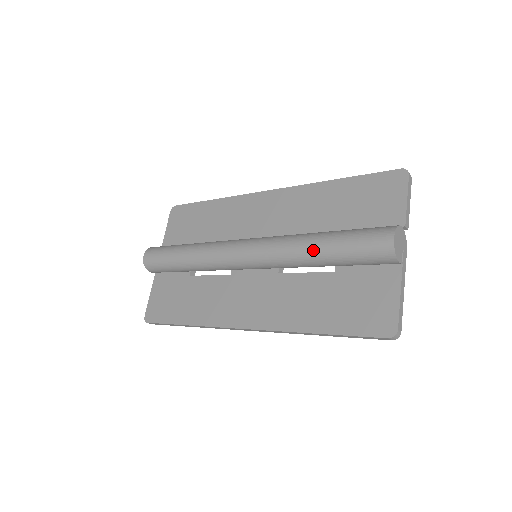
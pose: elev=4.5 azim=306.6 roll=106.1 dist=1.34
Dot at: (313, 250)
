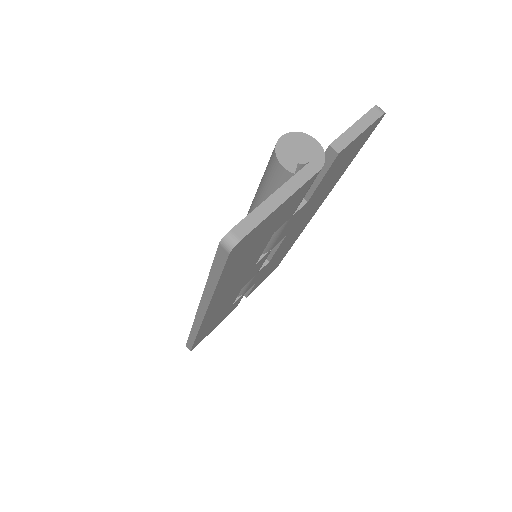
Dot at: (252, 201)
